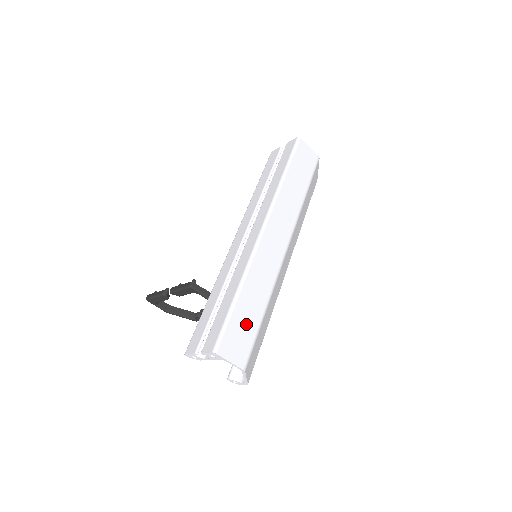
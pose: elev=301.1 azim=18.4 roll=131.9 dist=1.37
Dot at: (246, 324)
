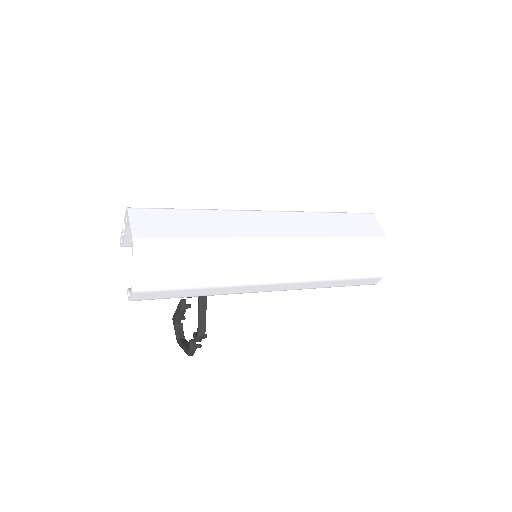
Dot at: (175, 225)
